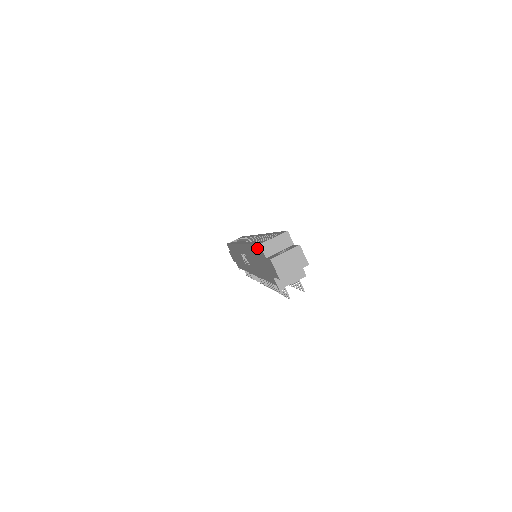
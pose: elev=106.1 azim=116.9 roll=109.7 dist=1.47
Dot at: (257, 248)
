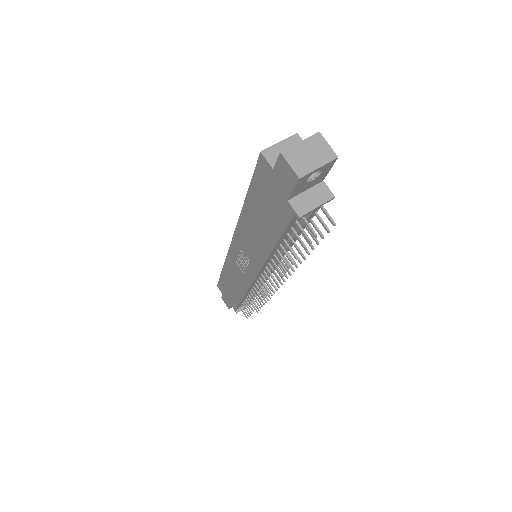
Dot at: (257, 174)
